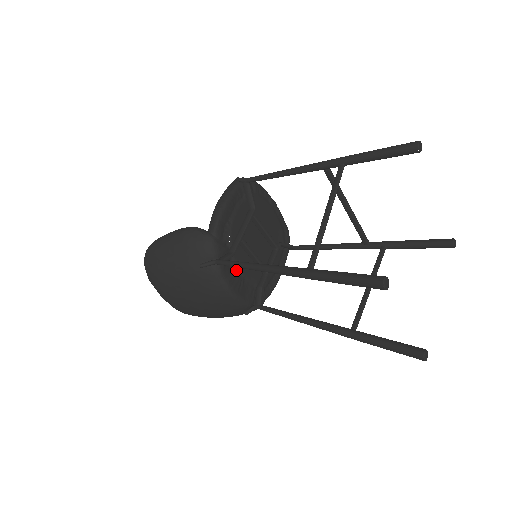
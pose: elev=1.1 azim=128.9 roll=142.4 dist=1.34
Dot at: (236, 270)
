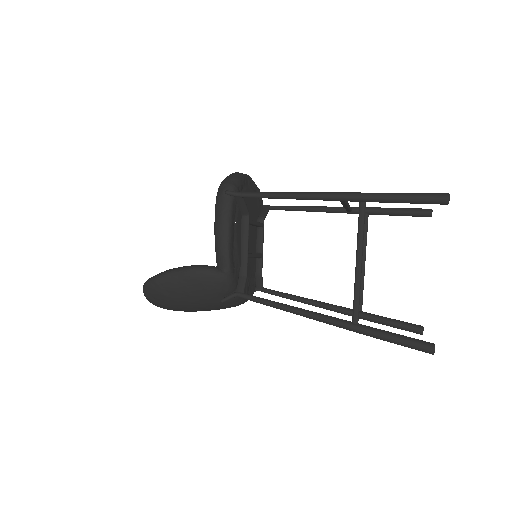
Dot at: occluded
